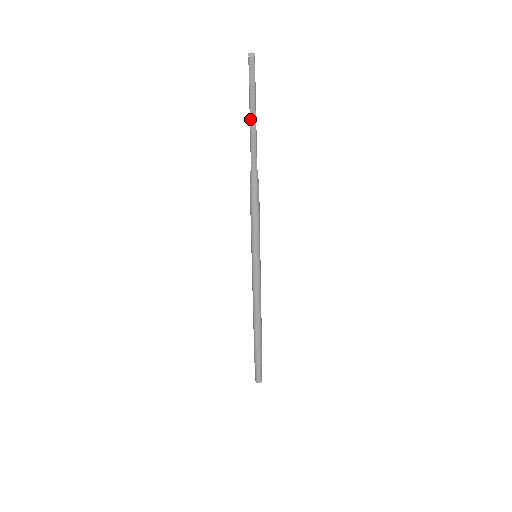
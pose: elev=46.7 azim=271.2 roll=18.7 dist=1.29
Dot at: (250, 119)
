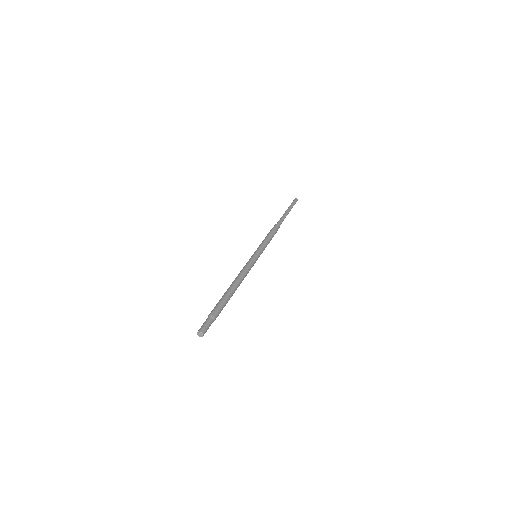
Dot at: (286, 211)
